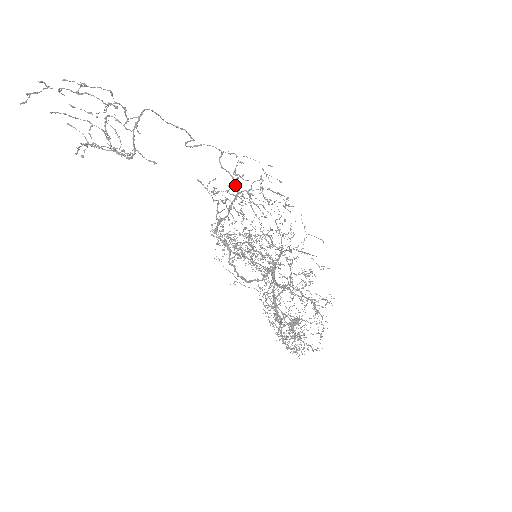
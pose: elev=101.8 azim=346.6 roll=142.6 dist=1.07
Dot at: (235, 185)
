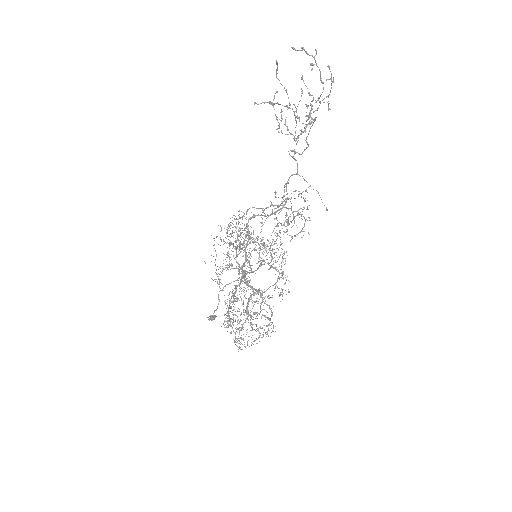
Dot at: occluded
